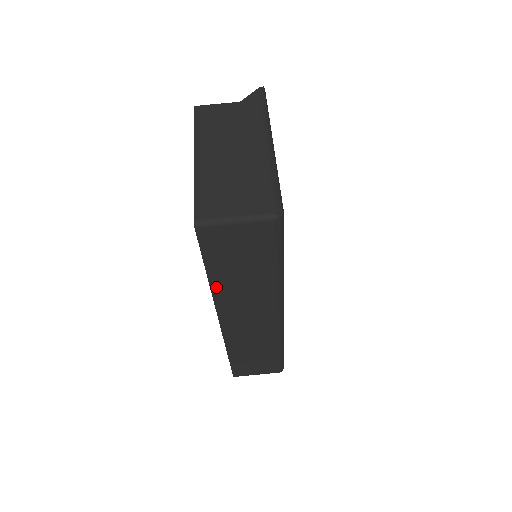
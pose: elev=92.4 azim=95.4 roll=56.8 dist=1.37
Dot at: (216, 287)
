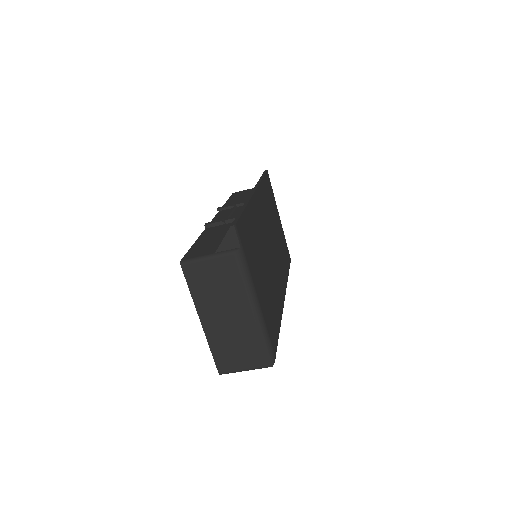
Dot at: occluded
